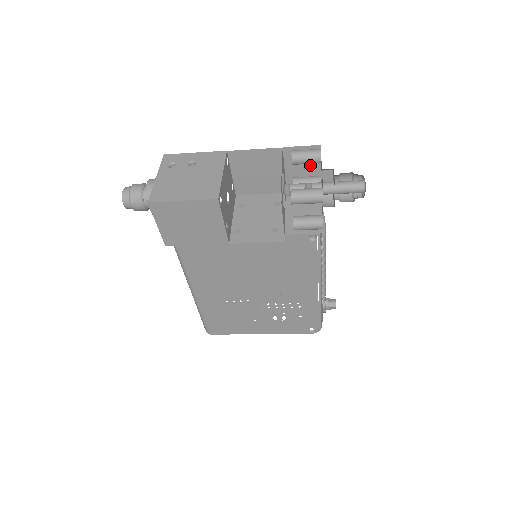
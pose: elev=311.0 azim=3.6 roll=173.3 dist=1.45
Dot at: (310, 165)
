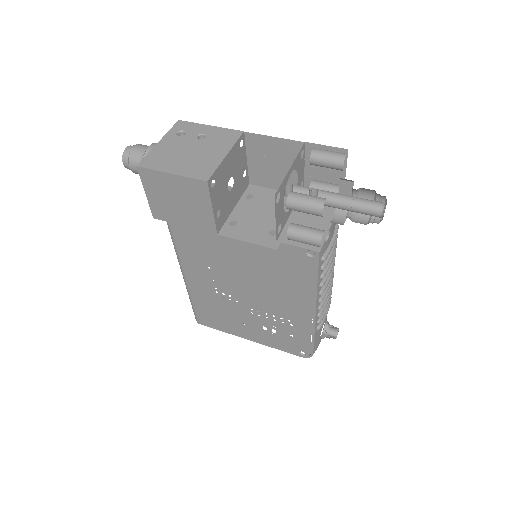
Dot at: (334, 170)
